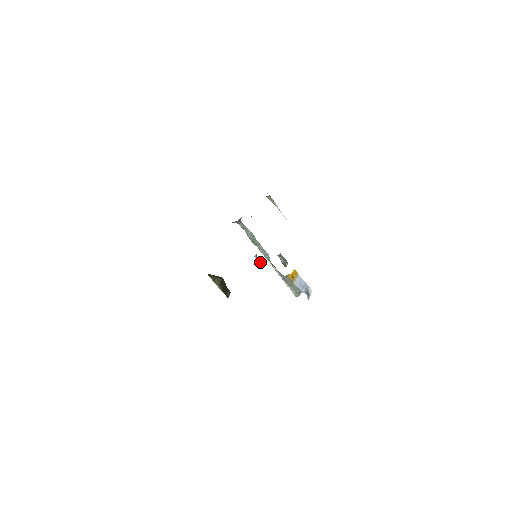
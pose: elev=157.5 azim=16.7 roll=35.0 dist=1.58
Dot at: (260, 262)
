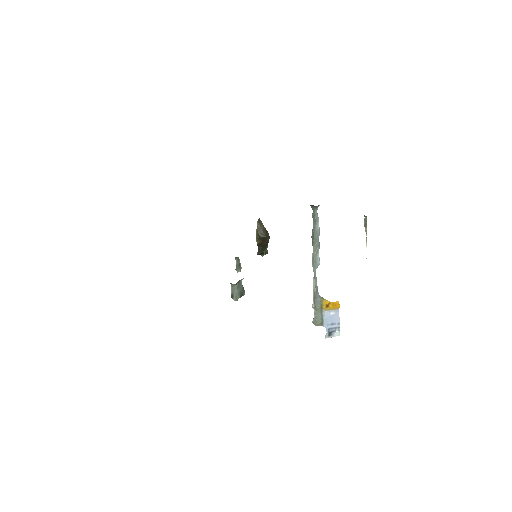
Dot at: (238, 266)
